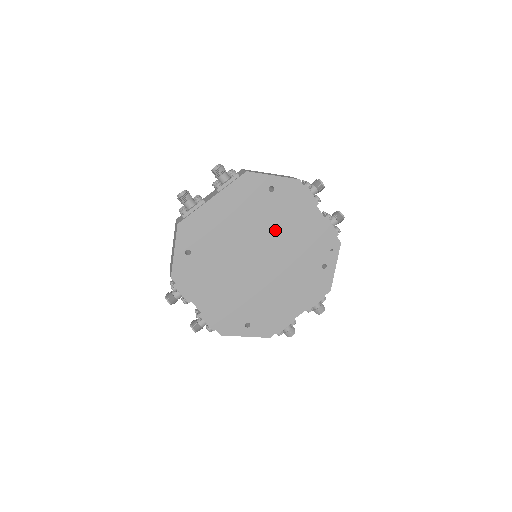
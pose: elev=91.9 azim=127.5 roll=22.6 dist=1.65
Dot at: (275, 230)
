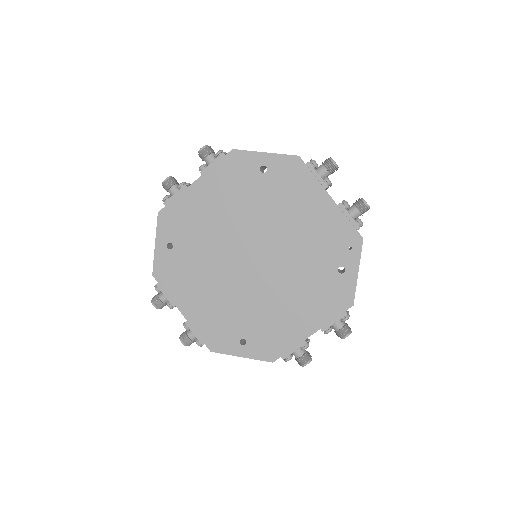
Dot at: (271, 220)
